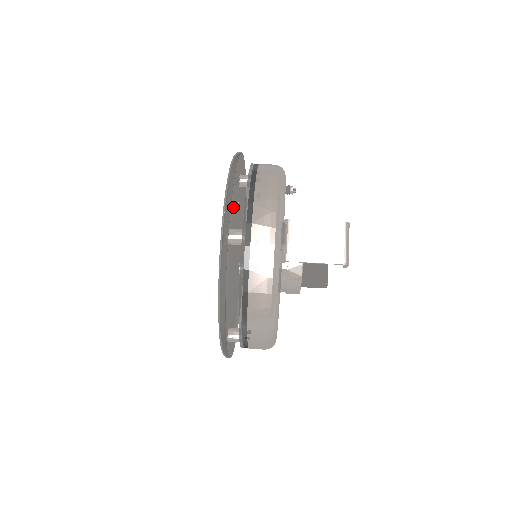
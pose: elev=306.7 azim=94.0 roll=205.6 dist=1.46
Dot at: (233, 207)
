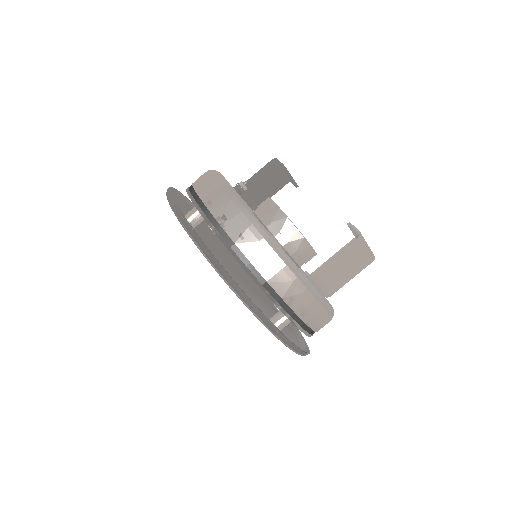
Dot at: (223, 265)
